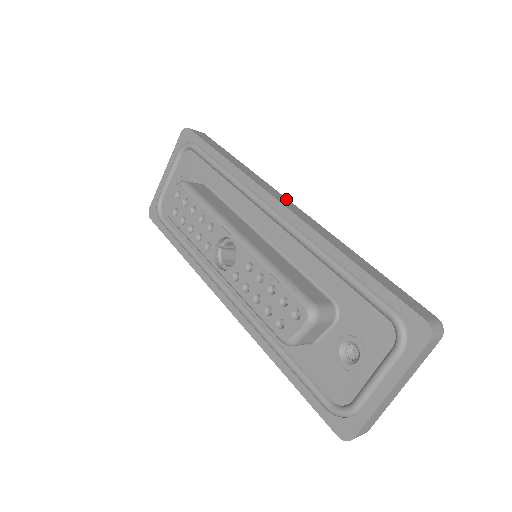
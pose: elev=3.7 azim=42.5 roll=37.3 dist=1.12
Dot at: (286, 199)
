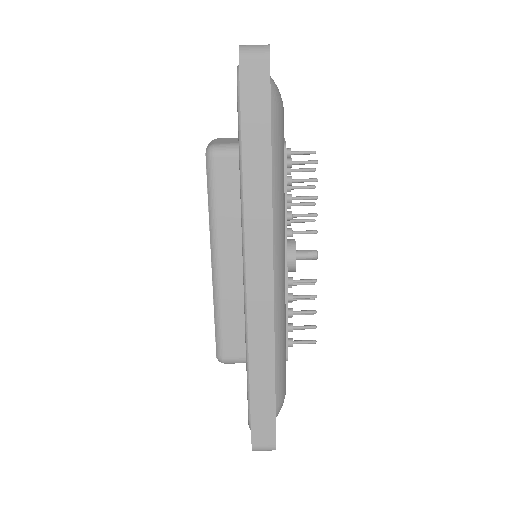
Dot at: occluded
